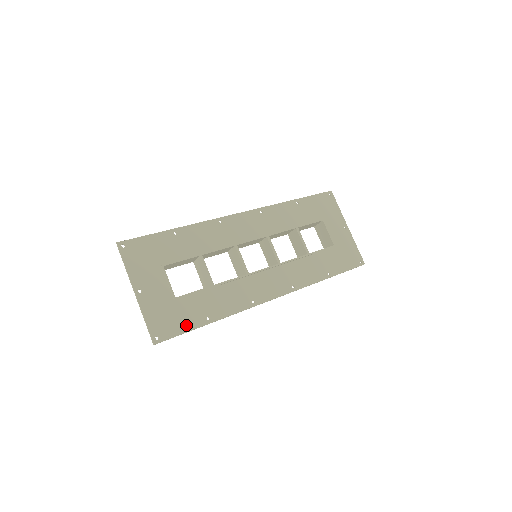
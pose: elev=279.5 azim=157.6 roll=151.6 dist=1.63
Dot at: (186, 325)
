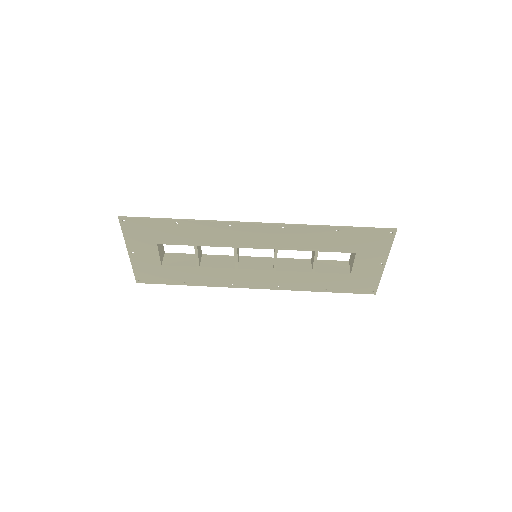
Dot at: (165, 281)
